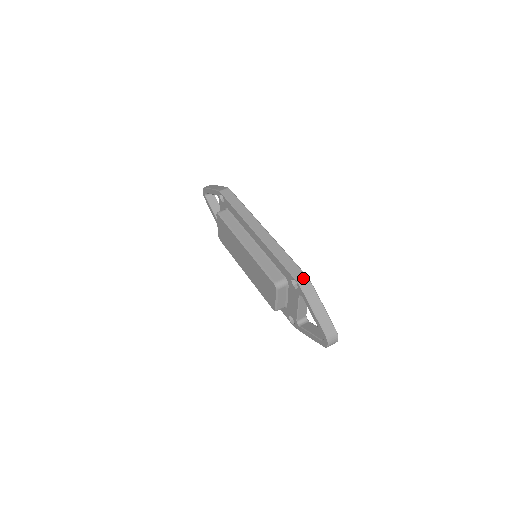
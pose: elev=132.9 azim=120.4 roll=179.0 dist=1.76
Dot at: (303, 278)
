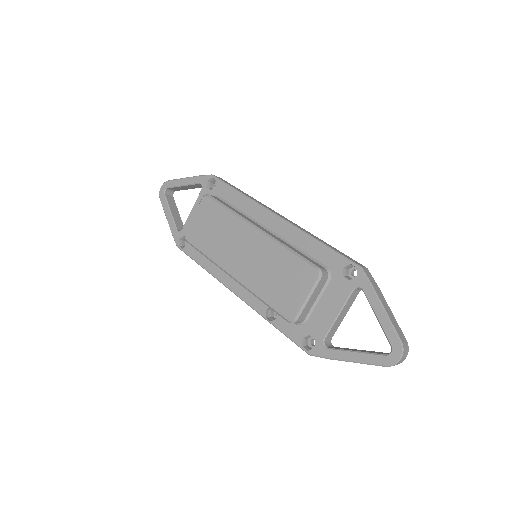
Dot at: (363, 266)
